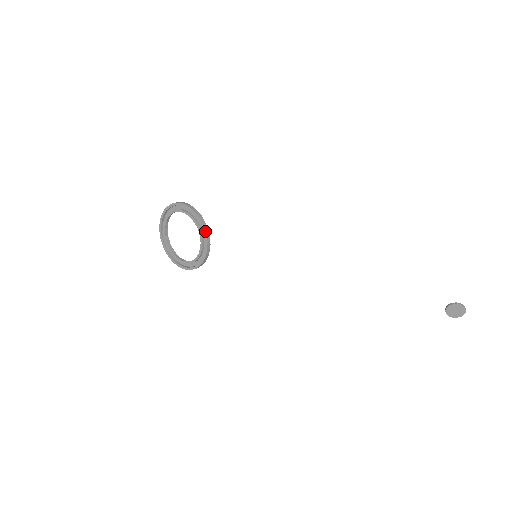
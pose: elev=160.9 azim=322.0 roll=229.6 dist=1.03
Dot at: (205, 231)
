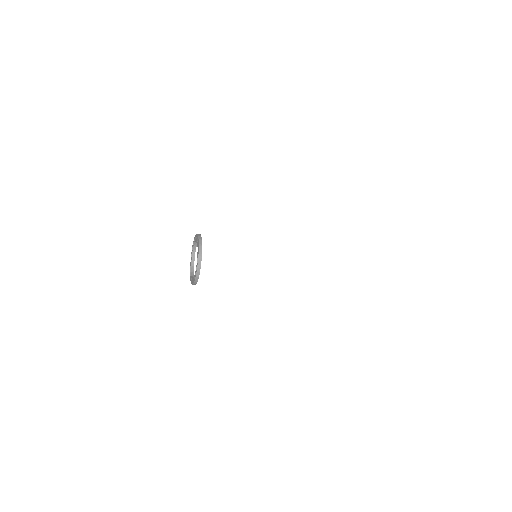
Dot at: (198, 235)
